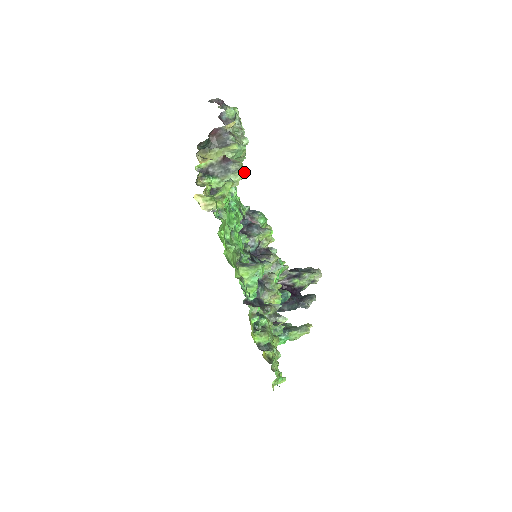
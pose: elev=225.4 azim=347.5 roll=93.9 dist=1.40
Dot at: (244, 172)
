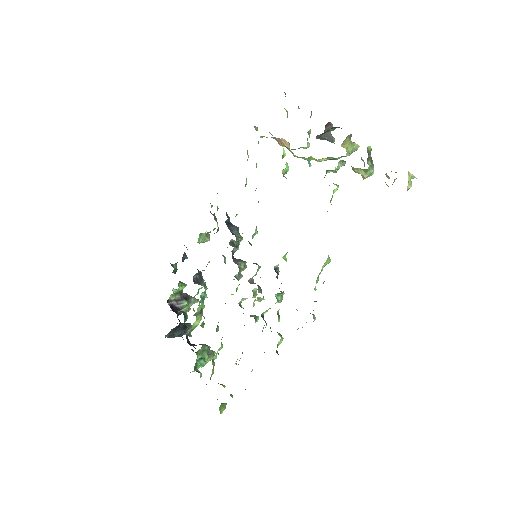
Dot at: occluded
